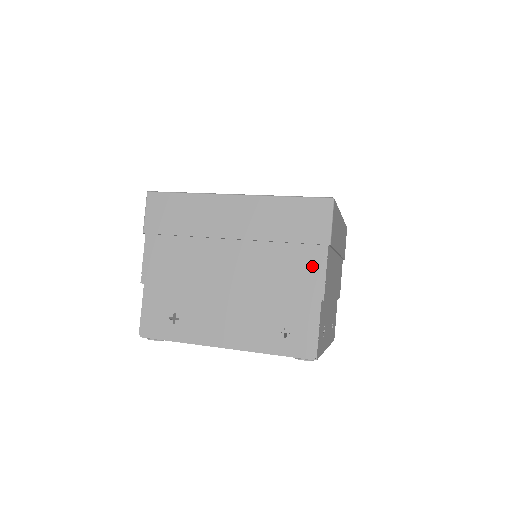
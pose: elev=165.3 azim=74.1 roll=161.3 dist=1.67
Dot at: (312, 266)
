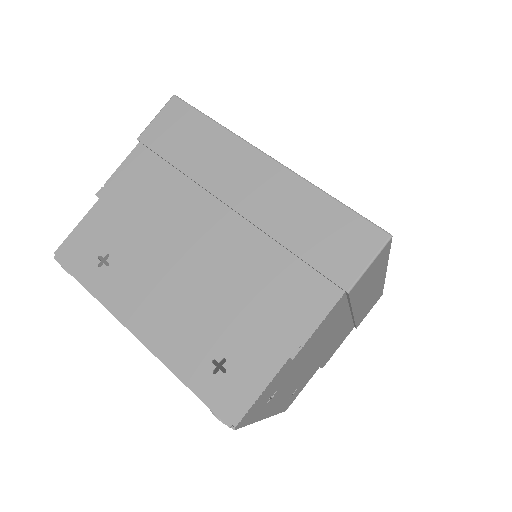
Dot at: (307, 305)
